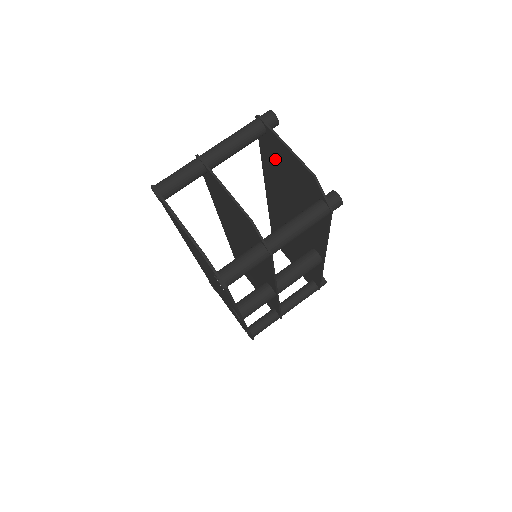
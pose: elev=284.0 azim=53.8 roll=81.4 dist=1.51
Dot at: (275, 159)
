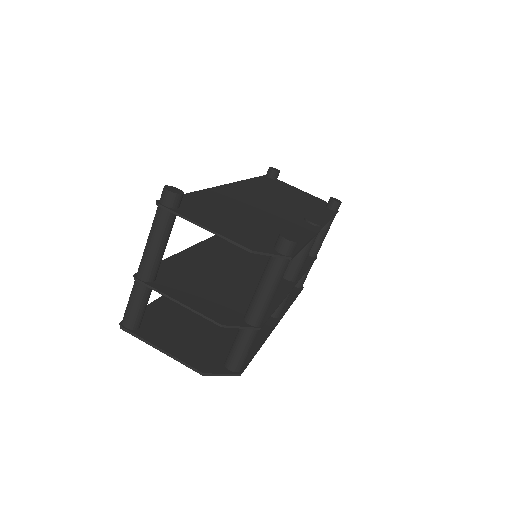
Dot at: occluded
